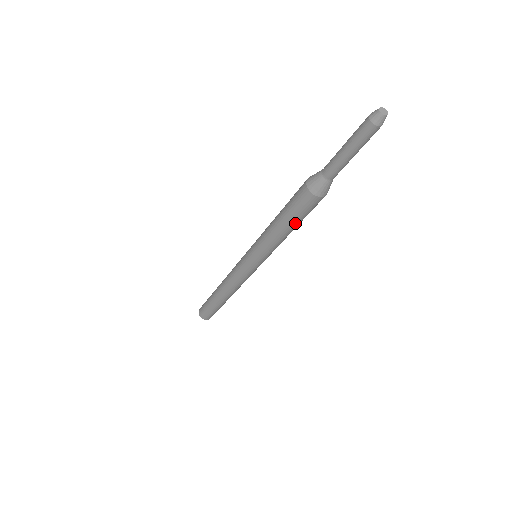
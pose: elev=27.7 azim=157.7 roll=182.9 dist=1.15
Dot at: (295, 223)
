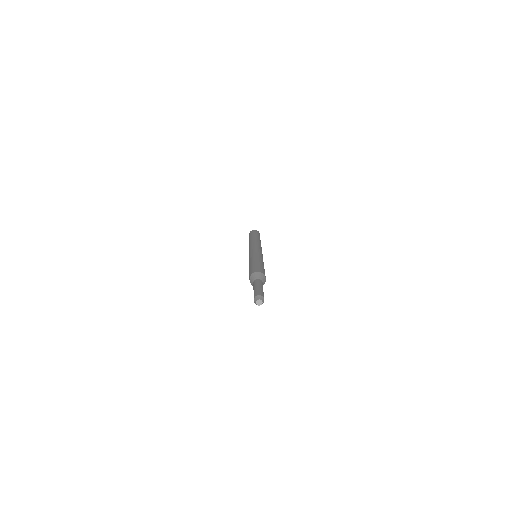
Dot at: occluded
